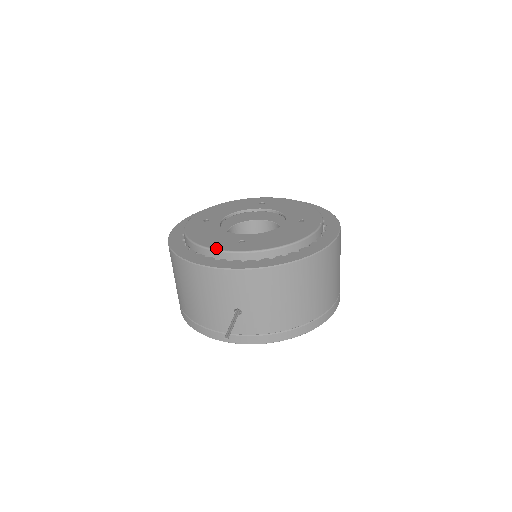
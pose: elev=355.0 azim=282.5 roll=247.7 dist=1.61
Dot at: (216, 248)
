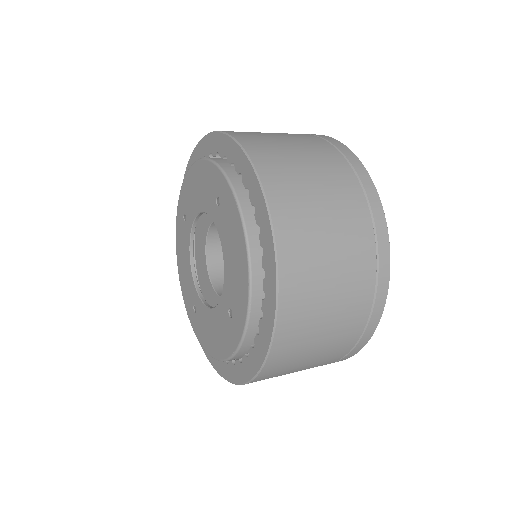
Dot at: (184, 303)
